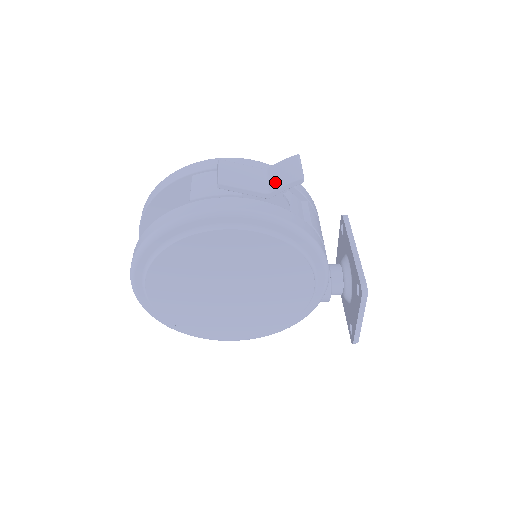
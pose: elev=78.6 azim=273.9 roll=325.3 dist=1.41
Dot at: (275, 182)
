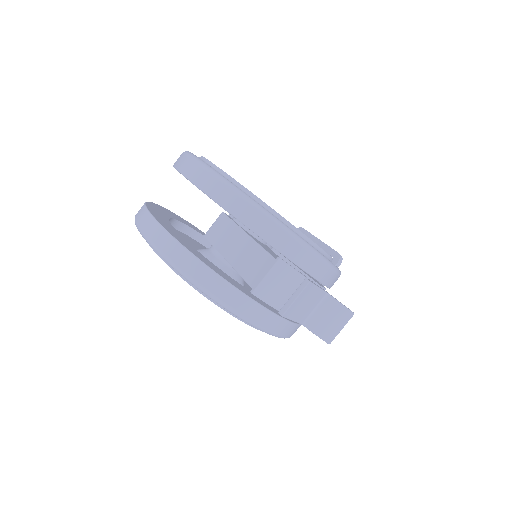
Dot at: (316, 322)
